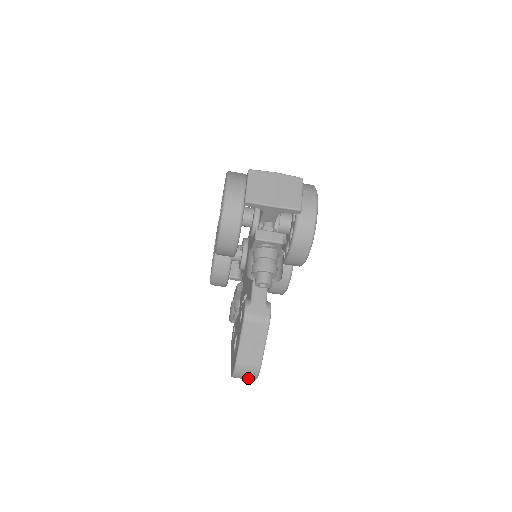
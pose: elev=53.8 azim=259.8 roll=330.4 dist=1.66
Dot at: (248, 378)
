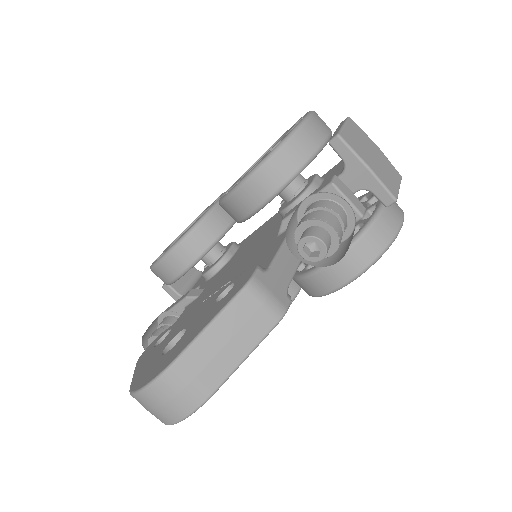
Dot at: (168, 410)
